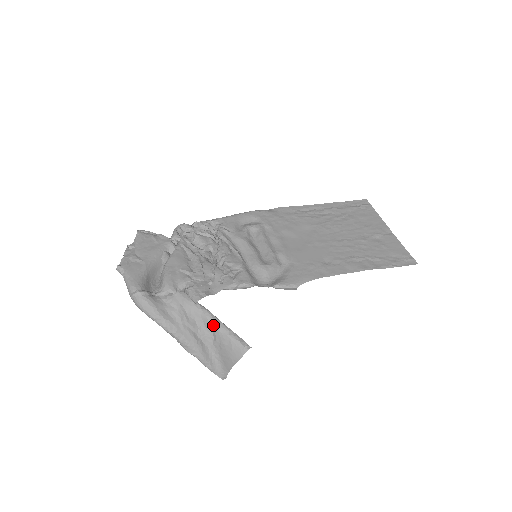
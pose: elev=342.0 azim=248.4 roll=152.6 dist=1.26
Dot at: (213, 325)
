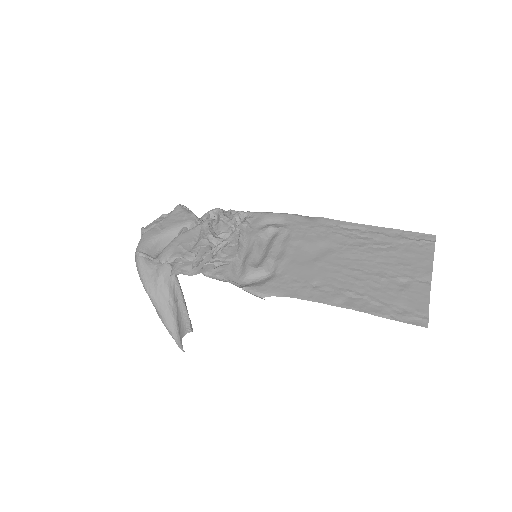
Dot at: (177, 300)
